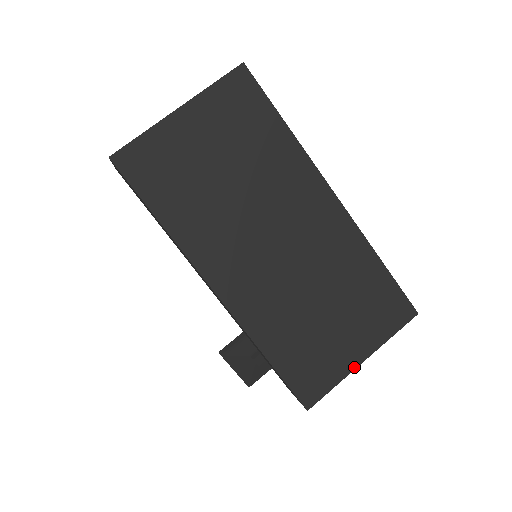
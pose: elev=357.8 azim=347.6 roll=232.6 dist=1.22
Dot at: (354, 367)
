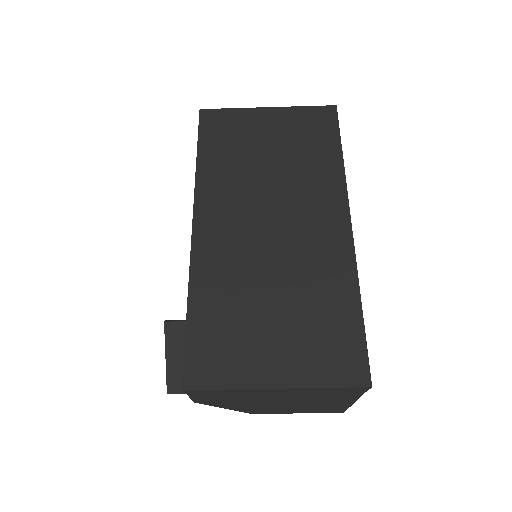
Dot at: (261, 386)
